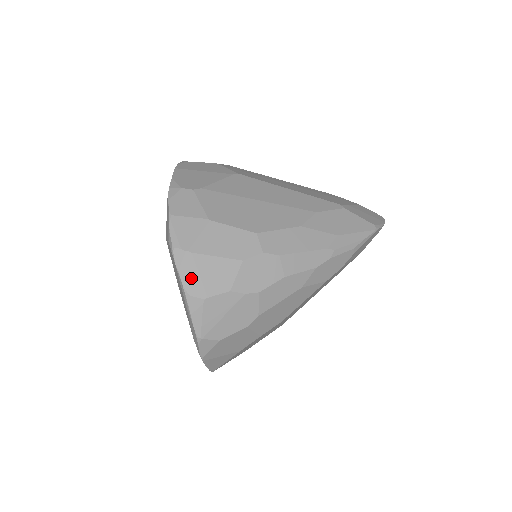
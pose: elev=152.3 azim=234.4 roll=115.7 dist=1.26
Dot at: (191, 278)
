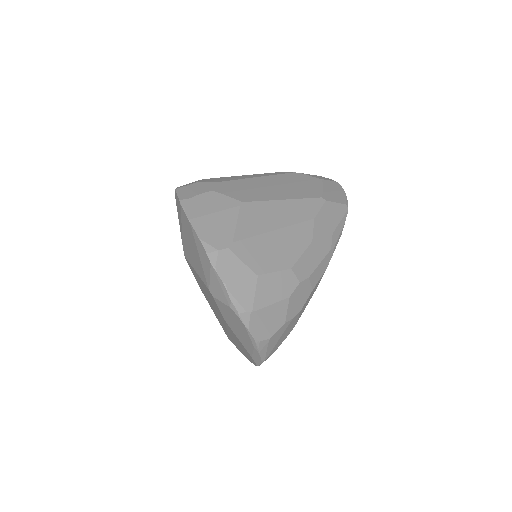
Dot at: (258, 329)
